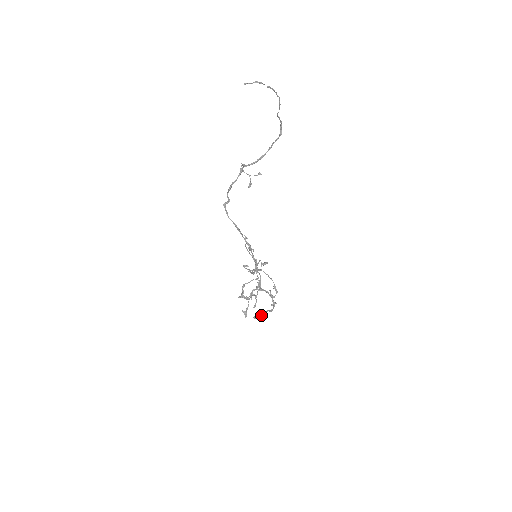
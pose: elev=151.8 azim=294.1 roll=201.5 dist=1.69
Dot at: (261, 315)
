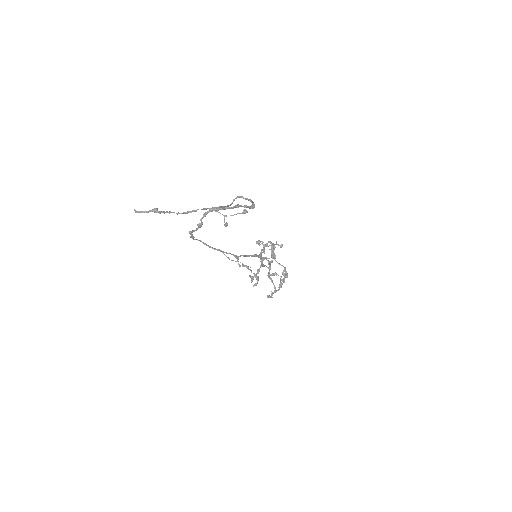
Dot at: occluded
